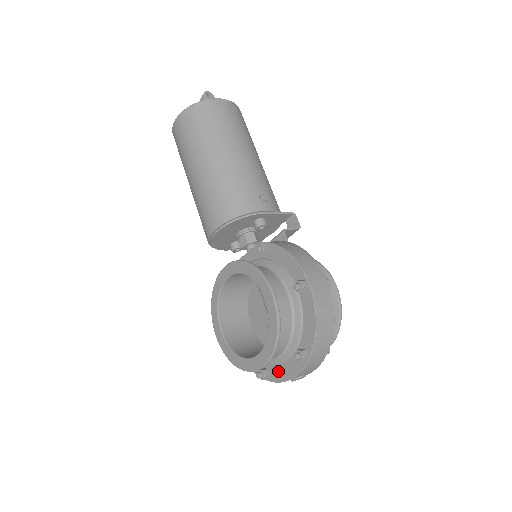
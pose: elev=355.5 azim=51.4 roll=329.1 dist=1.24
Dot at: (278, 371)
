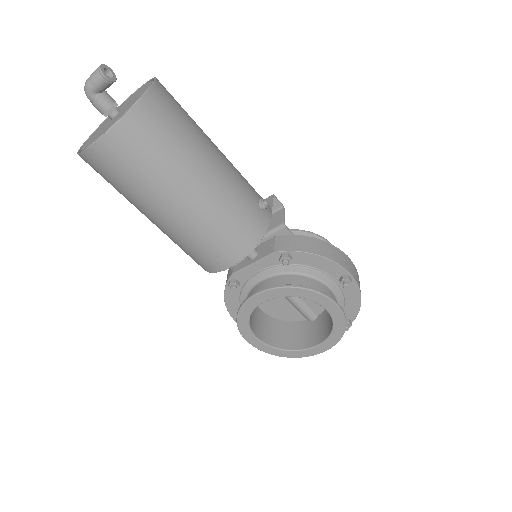
Dot at: occluded
